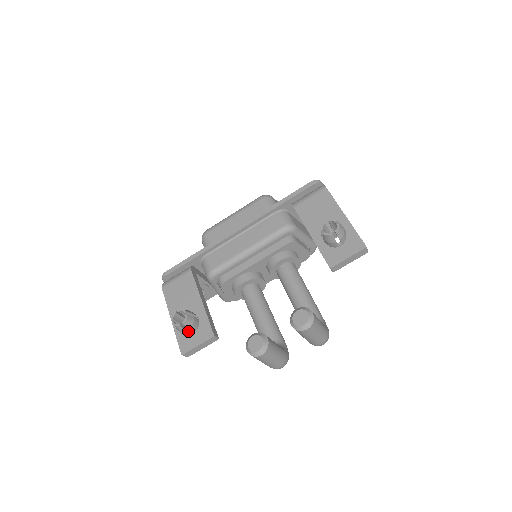
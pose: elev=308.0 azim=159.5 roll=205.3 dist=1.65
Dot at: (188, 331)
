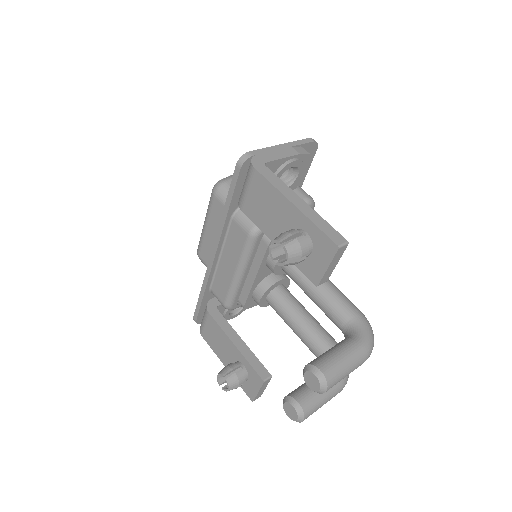
Dot at: (241, 384)
